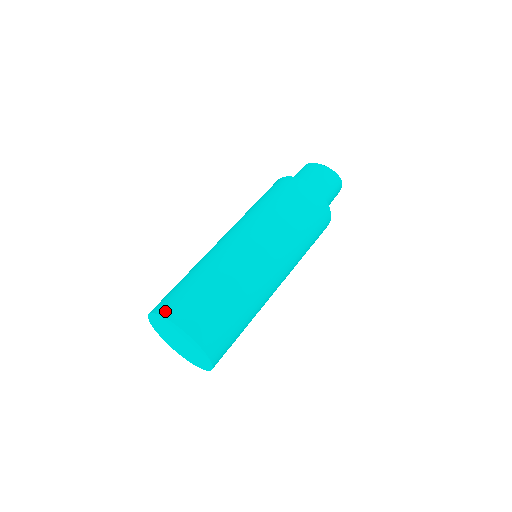
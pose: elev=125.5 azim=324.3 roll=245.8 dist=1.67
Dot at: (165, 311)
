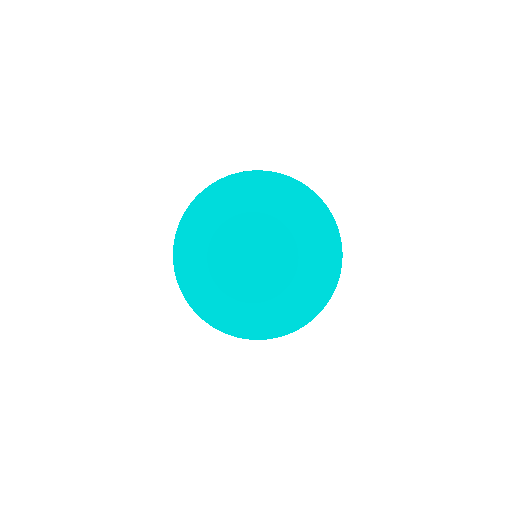
Dot at: (198, 197)
